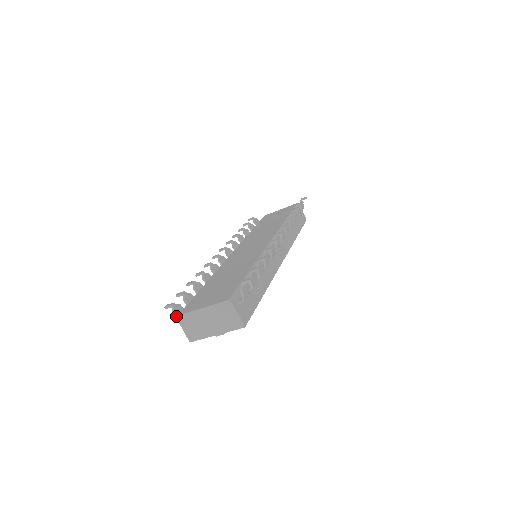
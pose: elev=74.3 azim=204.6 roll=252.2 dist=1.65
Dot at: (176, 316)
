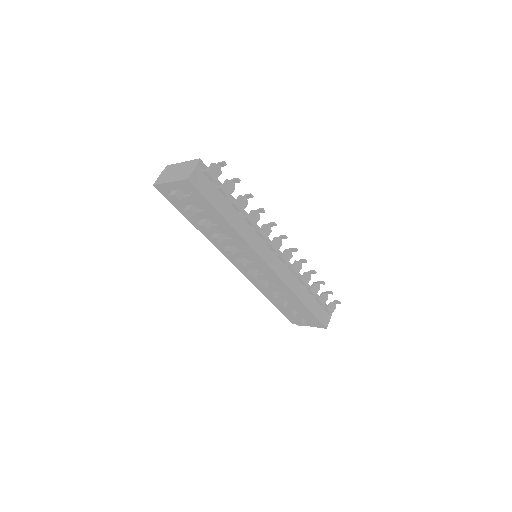
Dot at: occluded
